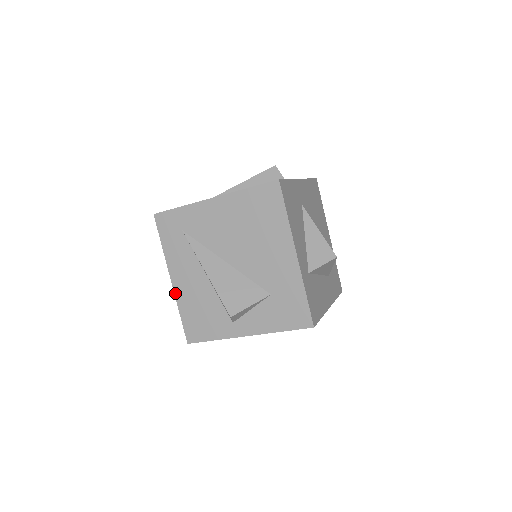
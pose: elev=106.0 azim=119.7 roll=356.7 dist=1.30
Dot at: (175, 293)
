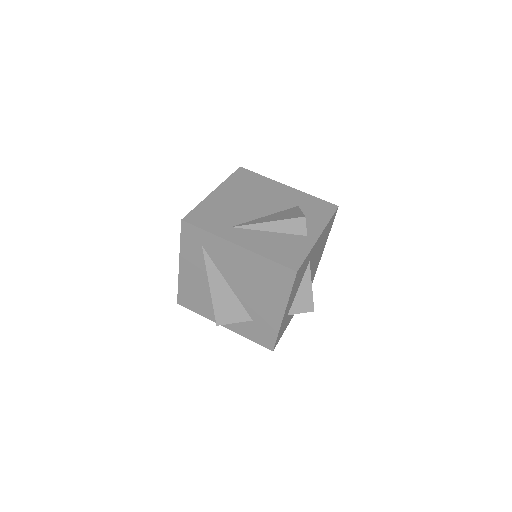
Dot at: (179, 274)
